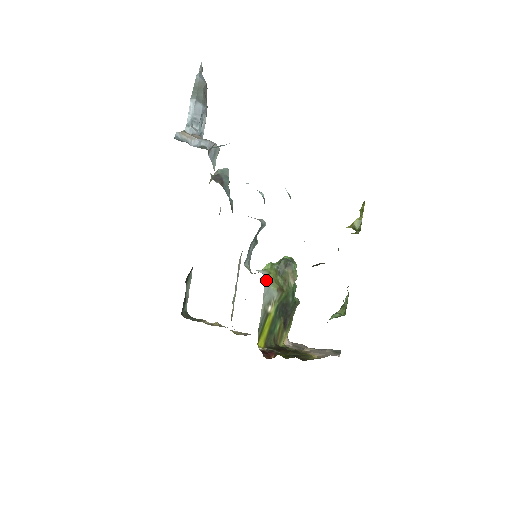
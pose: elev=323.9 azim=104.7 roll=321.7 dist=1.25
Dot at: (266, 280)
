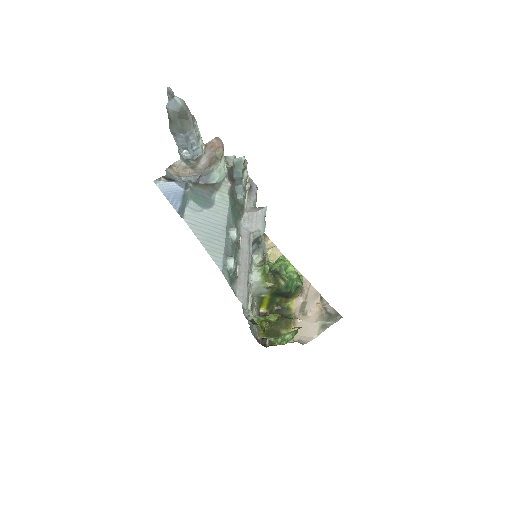
Dot at: (255, 283)
